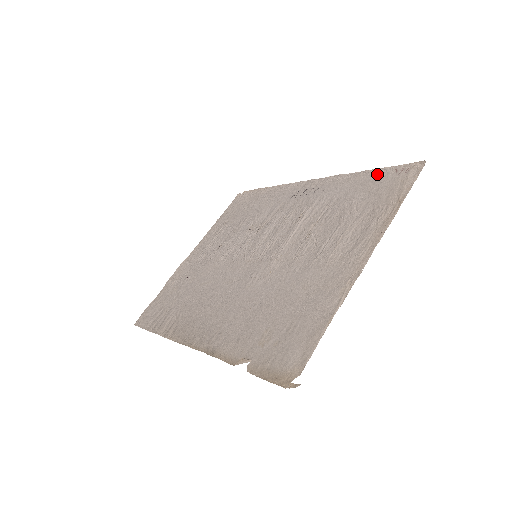
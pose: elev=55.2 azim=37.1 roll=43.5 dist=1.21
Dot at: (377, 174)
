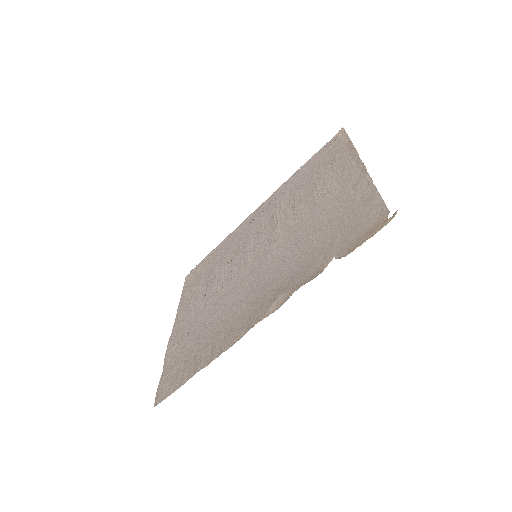
Dot at: (313, 159)
